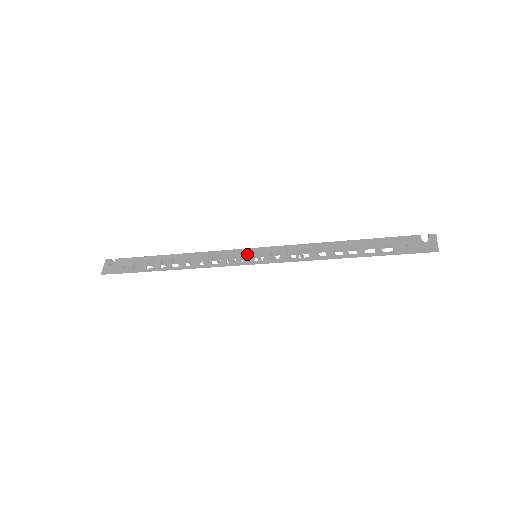
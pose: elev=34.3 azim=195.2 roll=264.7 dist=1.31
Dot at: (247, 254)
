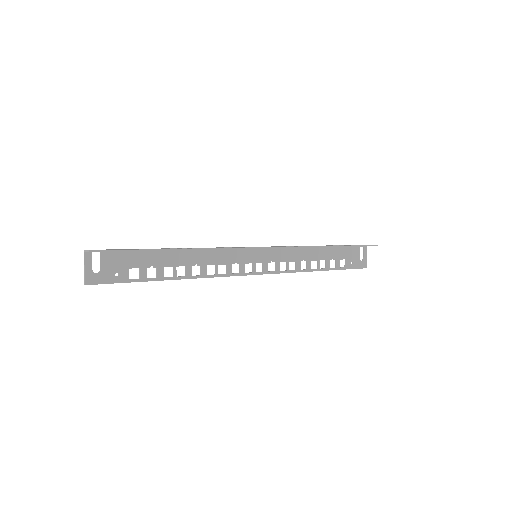
Dot at: (246, 256)
